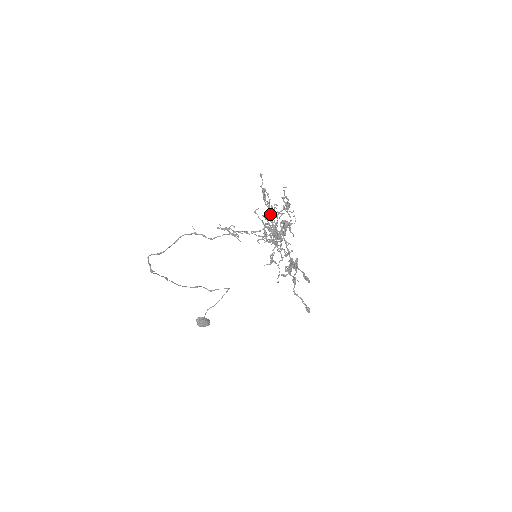
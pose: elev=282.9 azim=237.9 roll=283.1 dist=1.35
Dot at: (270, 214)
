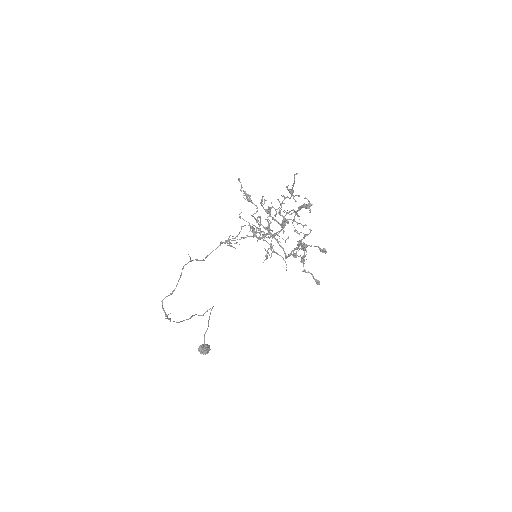
Dot at: (269, 209)
